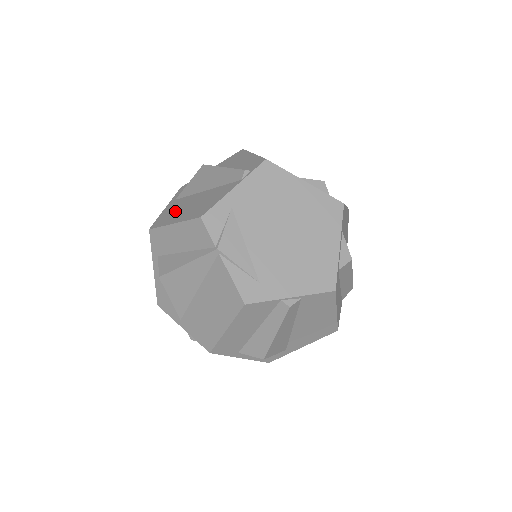
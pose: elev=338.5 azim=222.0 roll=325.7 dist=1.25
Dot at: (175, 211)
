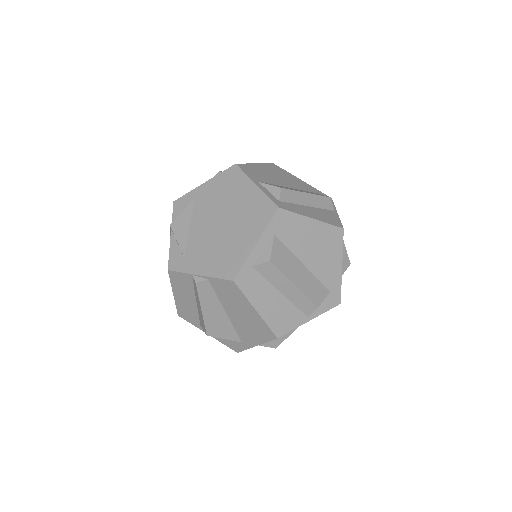
Dot at: occluded
